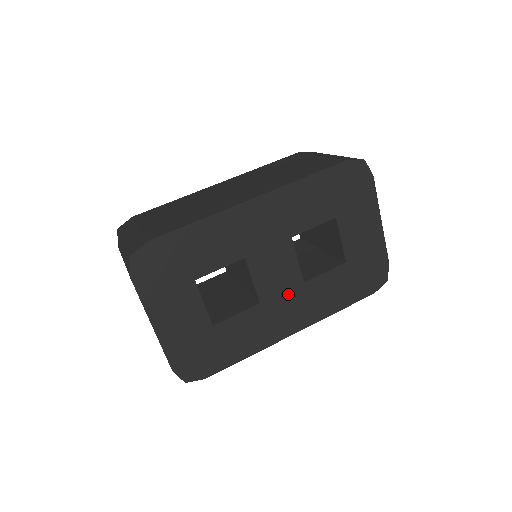
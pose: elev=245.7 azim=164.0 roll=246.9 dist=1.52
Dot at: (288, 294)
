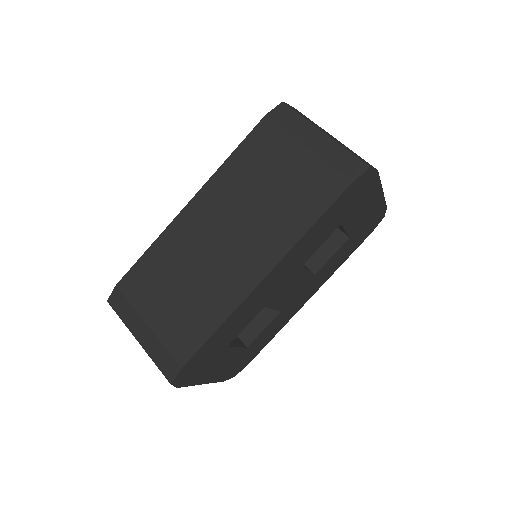
Dot at: (302, 290)
